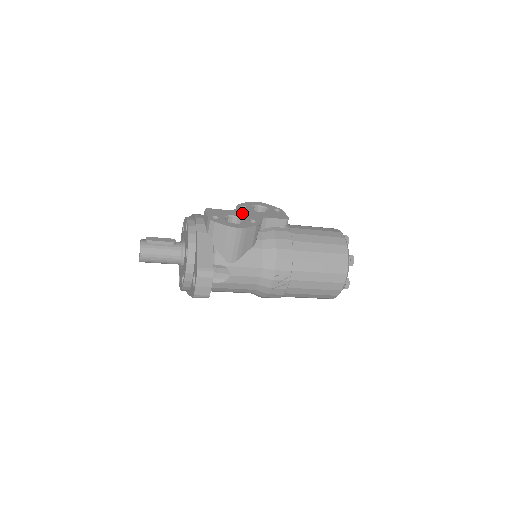
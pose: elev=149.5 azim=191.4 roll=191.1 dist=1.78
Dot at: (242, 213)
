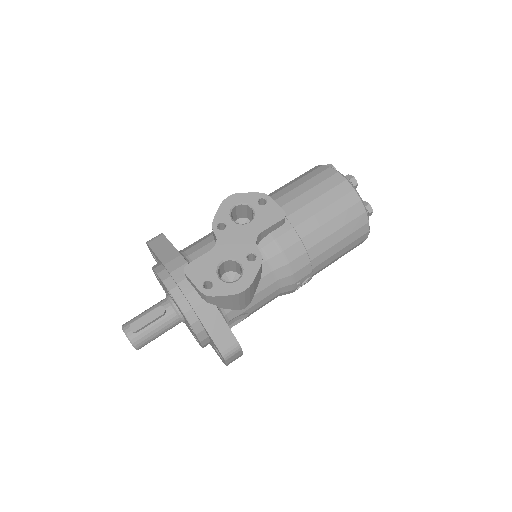
Dot at: (229, 245)
